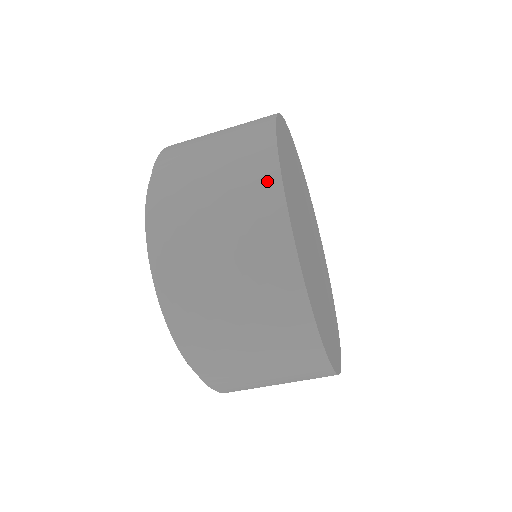
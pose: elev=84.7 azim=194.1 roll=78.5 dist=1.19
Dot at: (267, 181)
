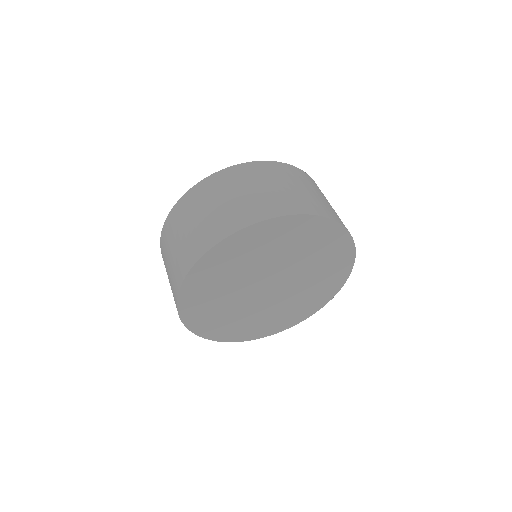
Dot at: (175, 299)
